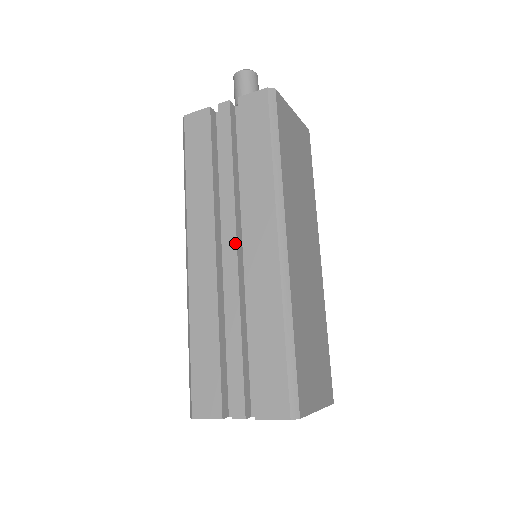
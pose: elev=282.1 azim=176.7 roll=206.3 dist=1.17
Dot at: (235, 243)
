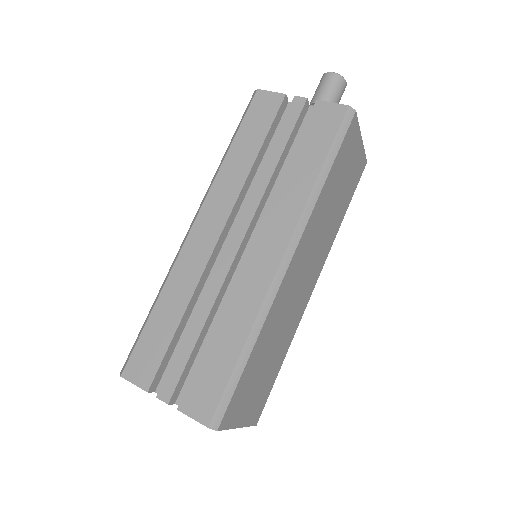
Dot at: (242, 237)
